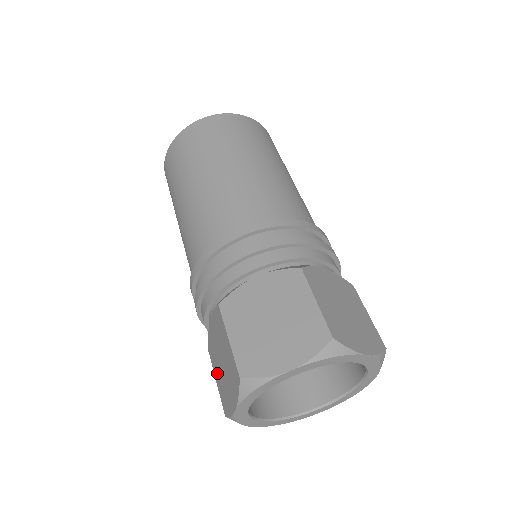
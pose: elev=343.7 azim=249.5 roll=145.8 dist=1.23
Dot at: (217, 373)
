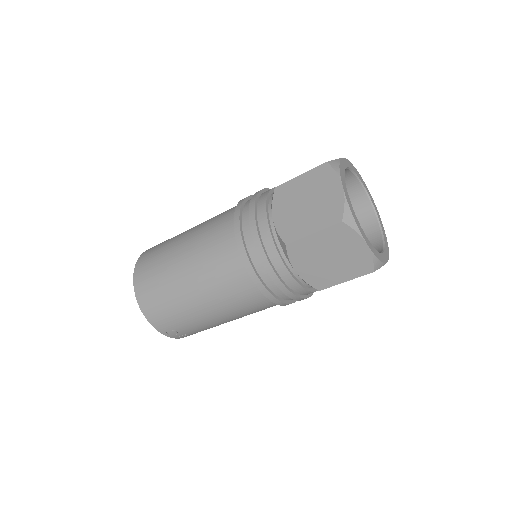
Dot at: (309, 224)
